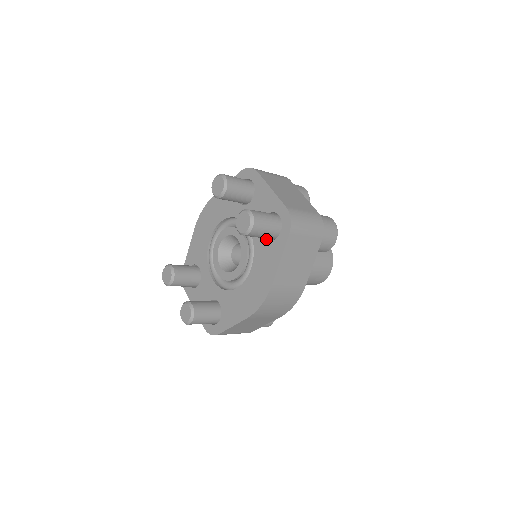
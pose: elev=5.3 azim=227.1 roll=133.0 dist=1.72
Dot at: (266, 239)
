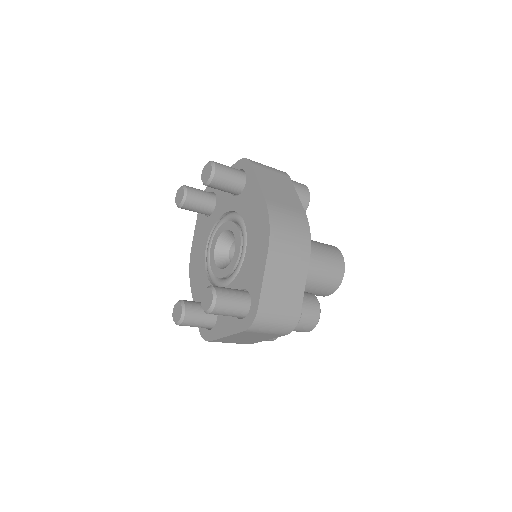
Dot at: (240, 193)
